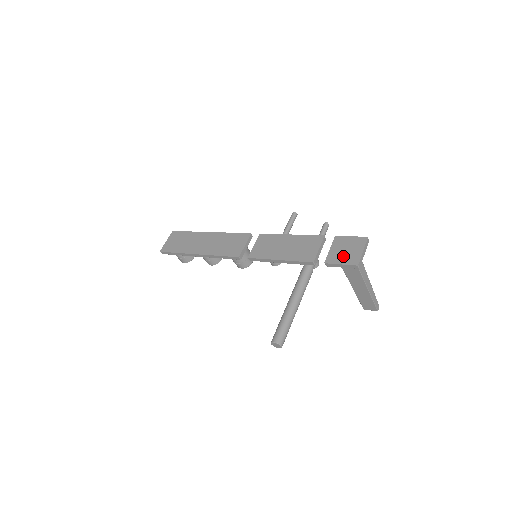
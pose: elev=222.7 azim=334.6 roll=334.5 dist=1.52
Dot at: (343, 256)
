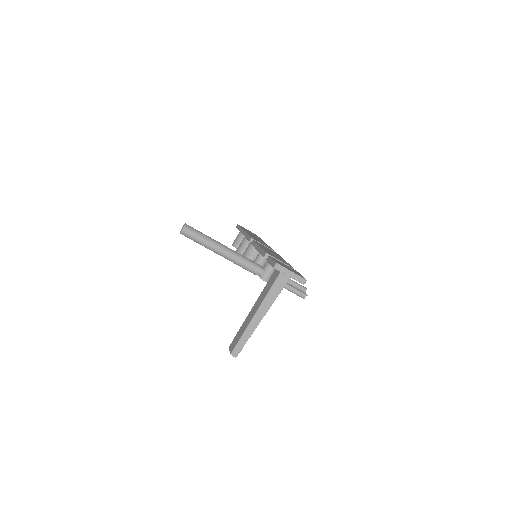
Dot at: (281, 263)
